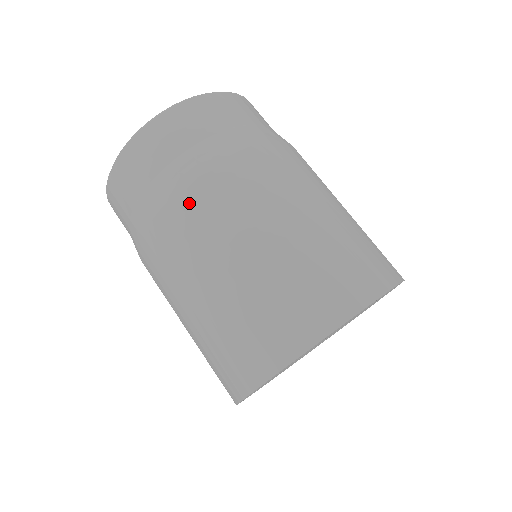
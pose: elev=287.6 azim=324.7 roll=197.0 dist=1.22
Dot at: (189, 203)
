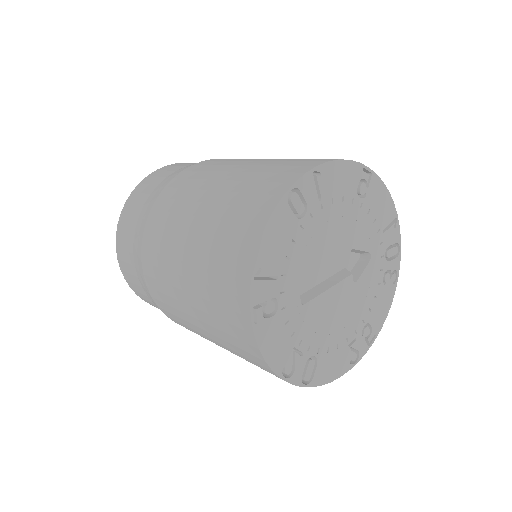
Dot at: (152, 229)
